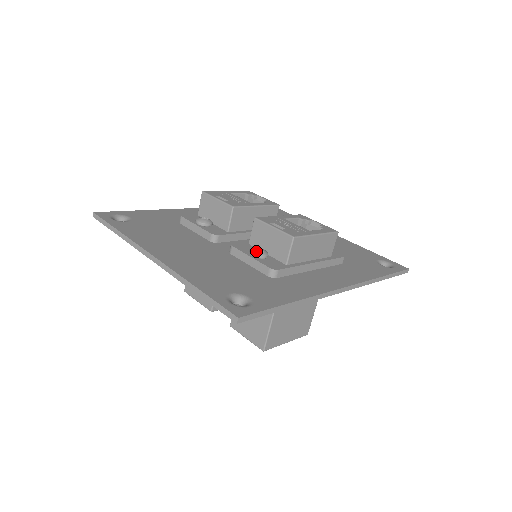
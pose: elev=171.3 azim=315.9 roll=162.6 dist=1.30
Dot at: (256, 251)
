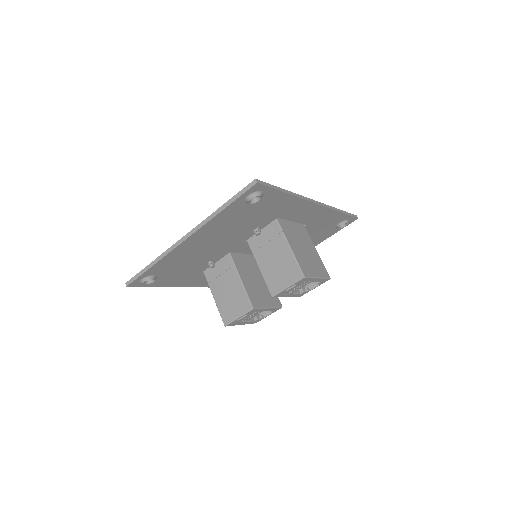
Dot at: occluded
